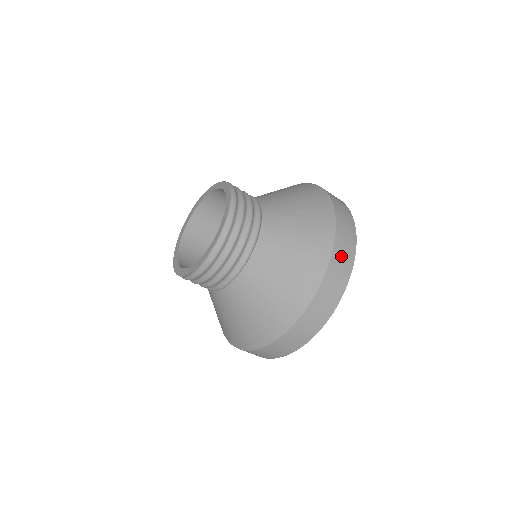
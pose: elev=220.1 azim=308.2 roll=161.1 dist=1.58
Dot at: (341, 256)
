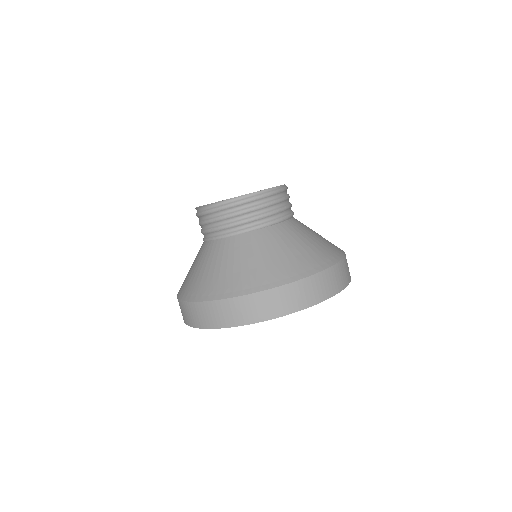
Dot at: (341, 272)
